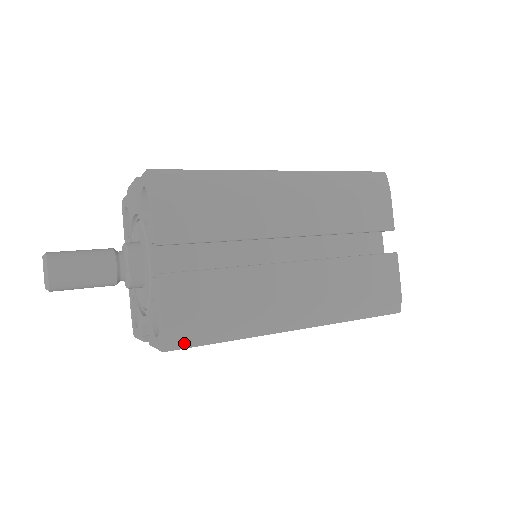
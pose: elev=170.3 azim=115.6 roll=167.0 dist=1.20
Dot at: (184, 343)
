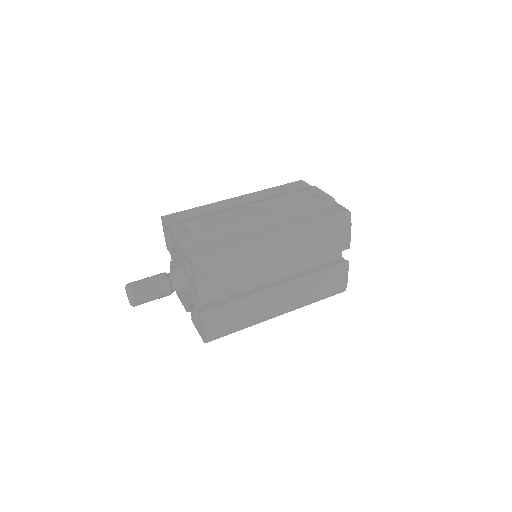
Dot at: (216, 338)
